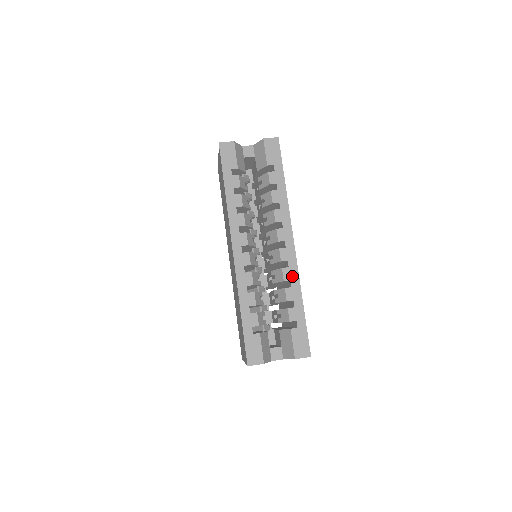
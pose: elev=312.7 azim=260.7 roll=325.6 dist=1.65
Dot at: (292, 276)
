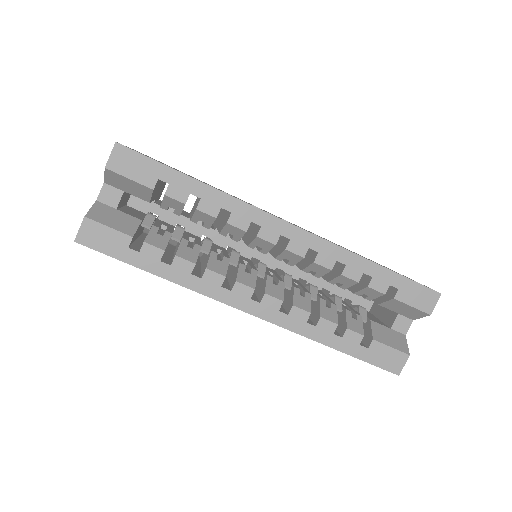
Dot at: (332, 255)
